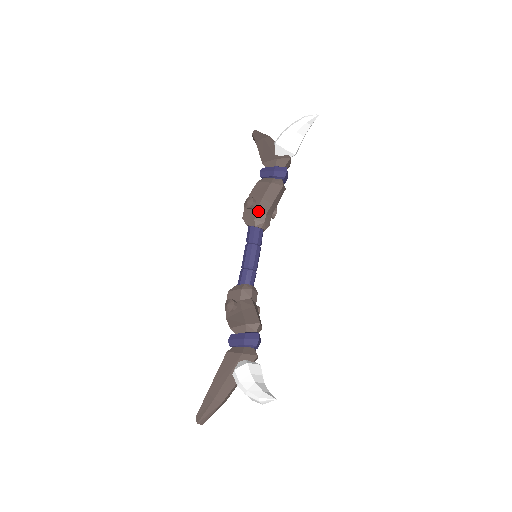
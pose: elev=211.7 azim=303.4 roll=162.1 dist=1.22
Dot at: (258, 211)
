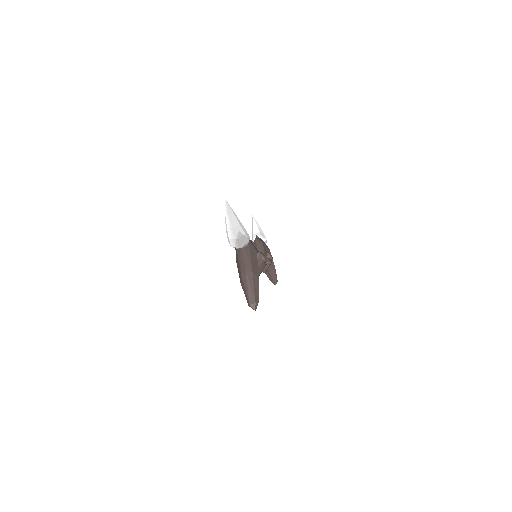
Dot at: occluded
